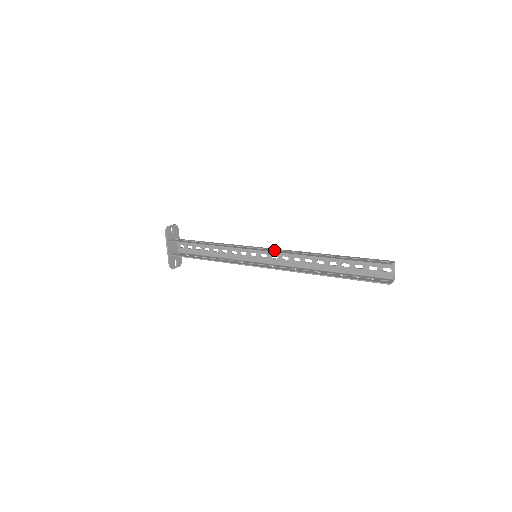
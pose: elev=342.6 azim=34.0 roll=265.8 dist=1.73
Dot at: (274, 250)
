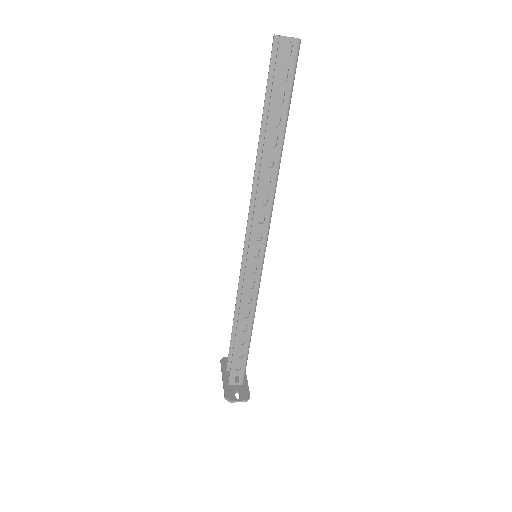
Dot at: occluded
